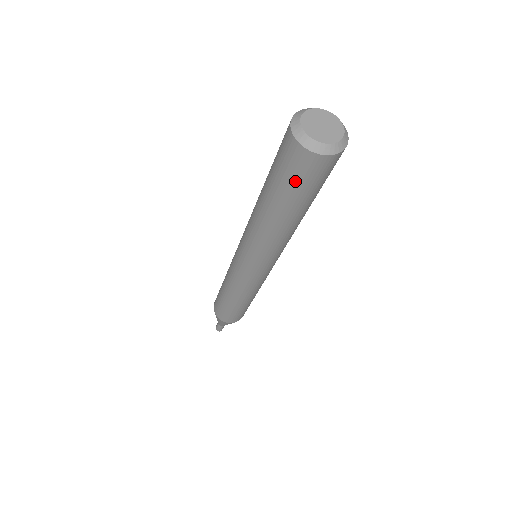
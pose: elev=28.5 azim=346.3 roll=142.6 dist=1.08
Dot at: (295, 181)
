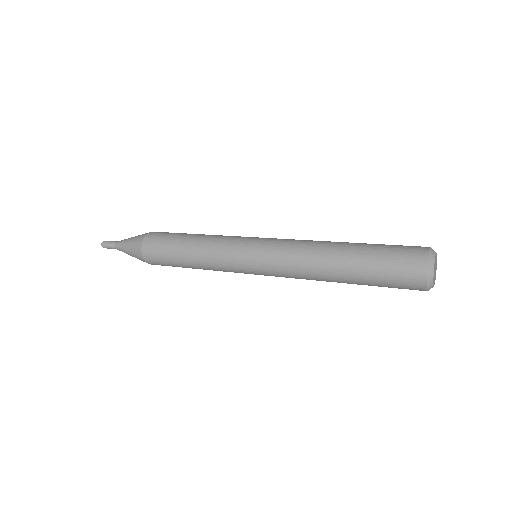
Dot at: (390, 283)
